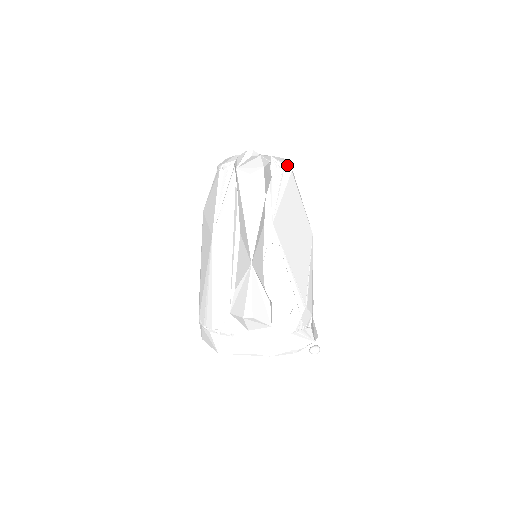
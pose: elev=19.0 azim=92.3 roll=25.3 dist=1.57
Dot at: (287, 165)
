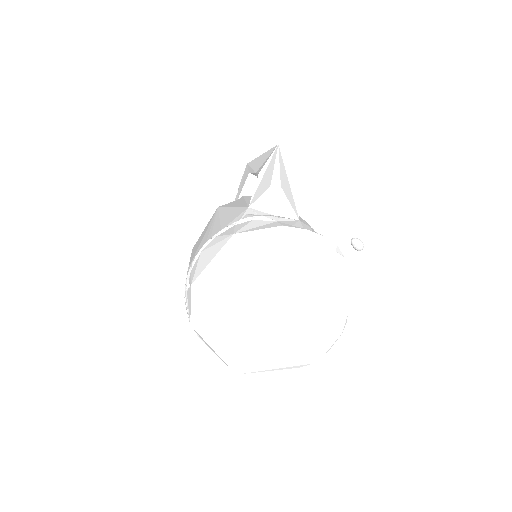
Dot at: occluded
